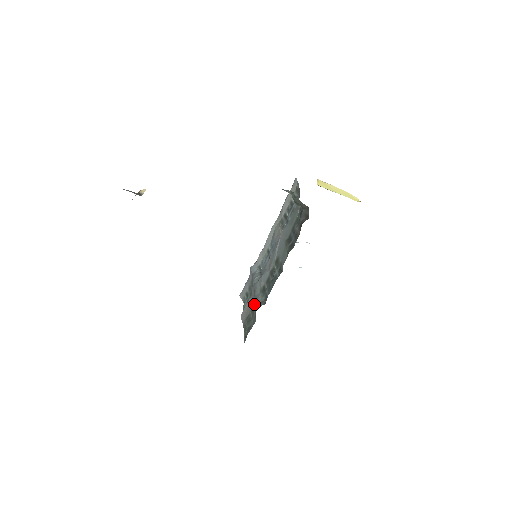
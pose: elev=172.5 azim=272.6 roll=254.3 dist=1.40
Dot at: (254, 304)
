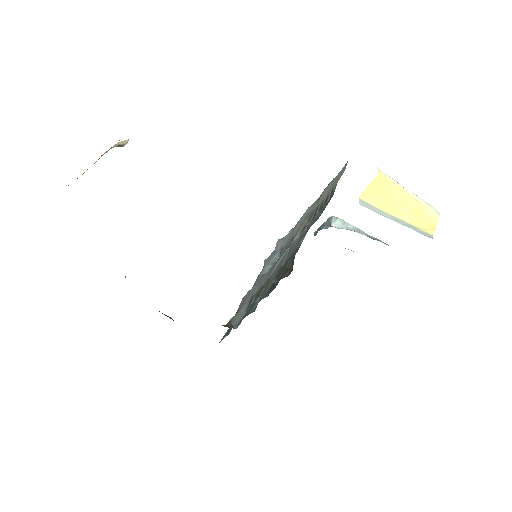
Dot at: occluded
